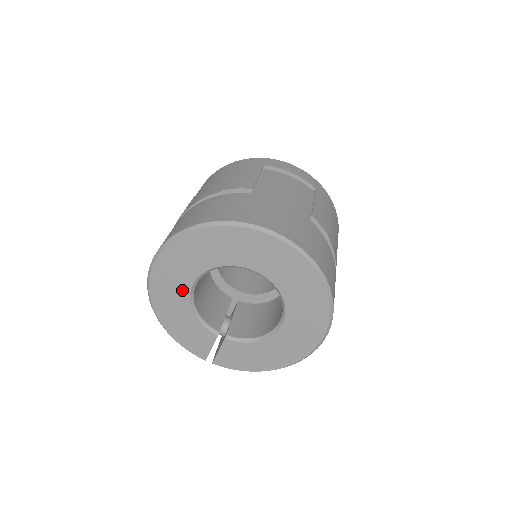
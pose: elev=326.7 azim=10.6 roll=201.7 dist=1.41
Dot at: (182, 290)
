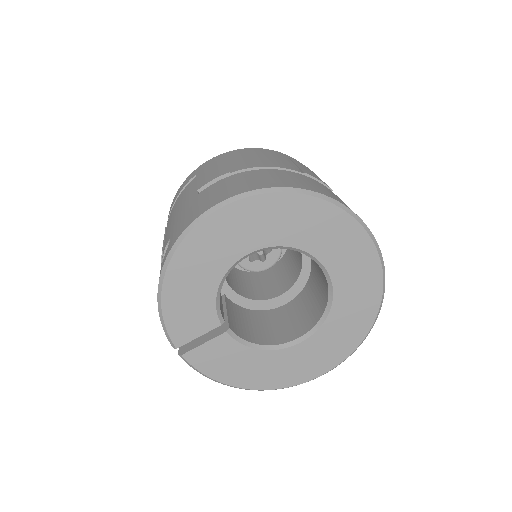
Dot at: (232, 252)
